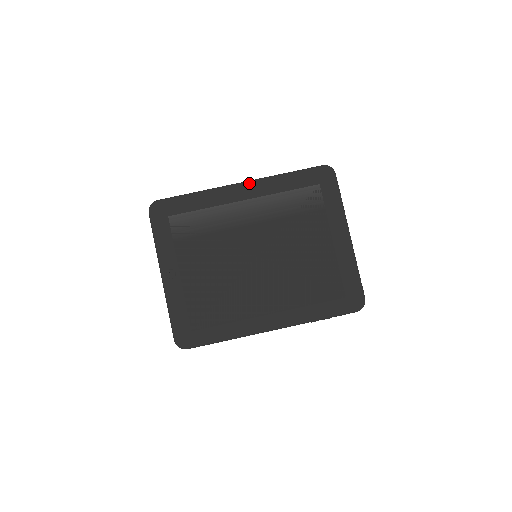
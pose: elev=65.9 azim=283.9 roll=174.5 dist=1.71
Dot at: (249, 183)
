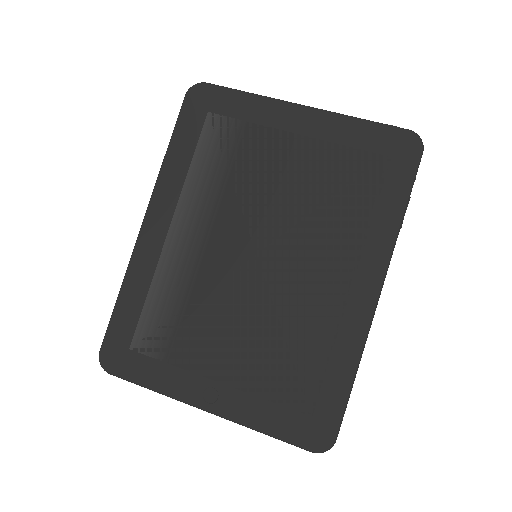
Dot at: (150, 209)
